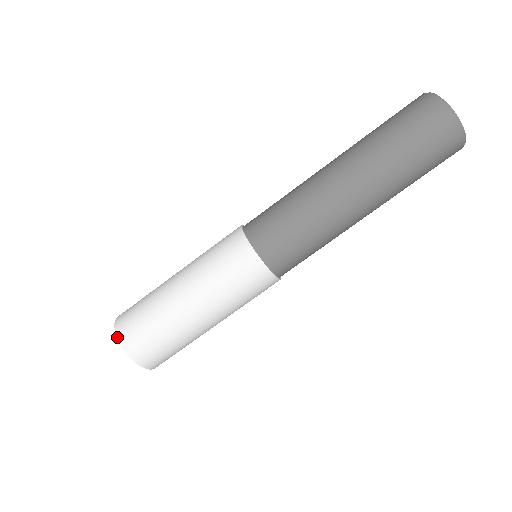
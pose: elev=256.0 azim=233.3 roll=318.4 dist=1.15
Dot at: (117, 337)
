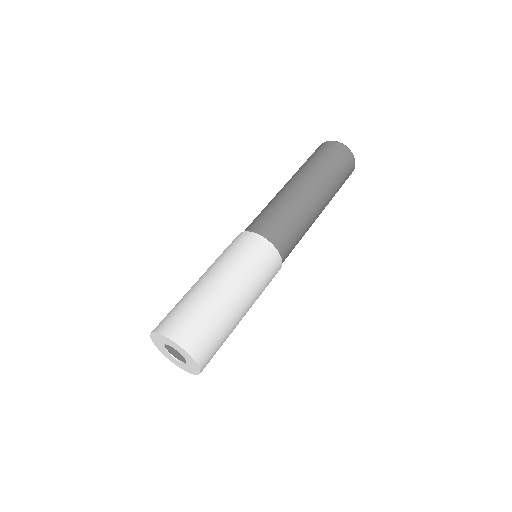
Dot at: (165, 336)
